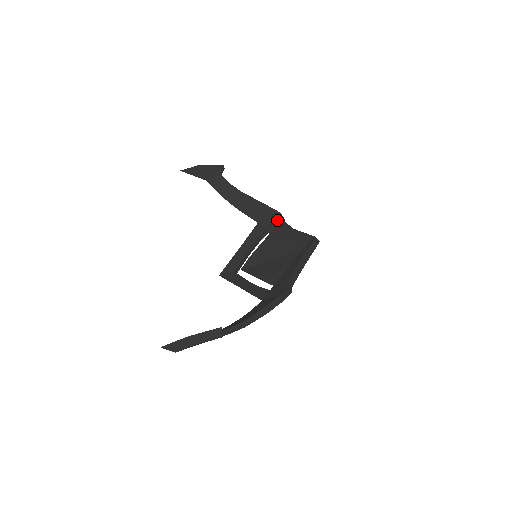
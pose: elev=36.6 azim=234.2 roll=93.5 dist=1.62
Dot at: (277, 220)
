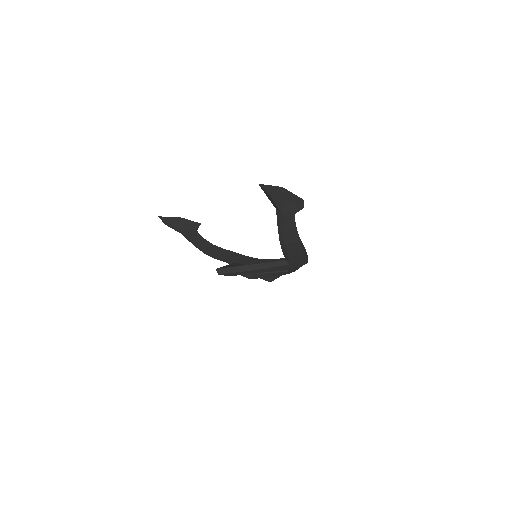
Dot at: (255, 260)
